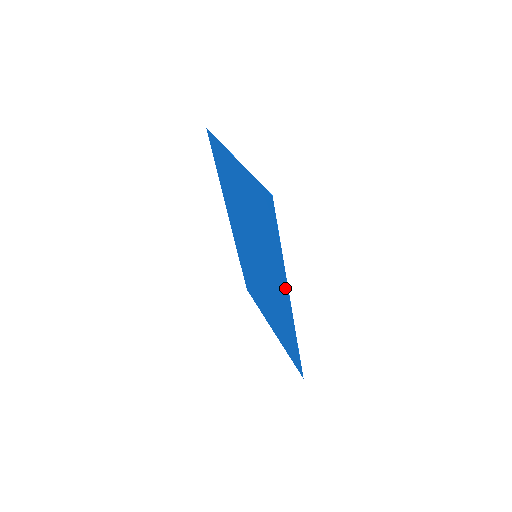
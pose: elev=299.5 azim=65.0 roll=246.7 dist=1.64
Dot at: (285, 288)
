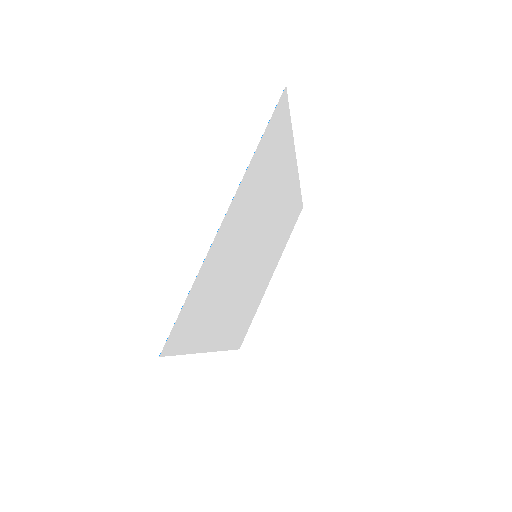
Dot at: (212, 343)
